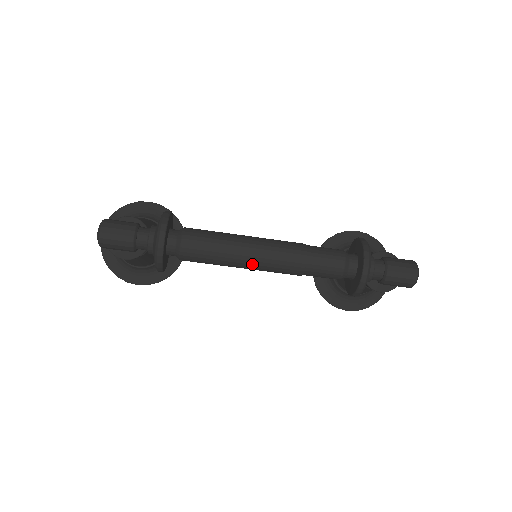
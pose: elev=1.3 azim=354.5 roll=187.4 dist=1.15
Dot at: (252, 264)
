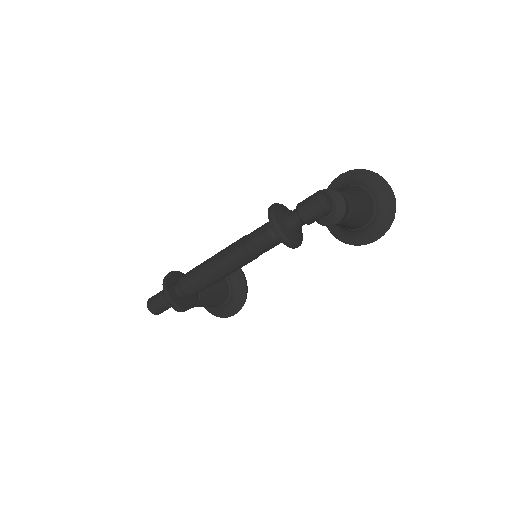
Dot at: (221, 273)
